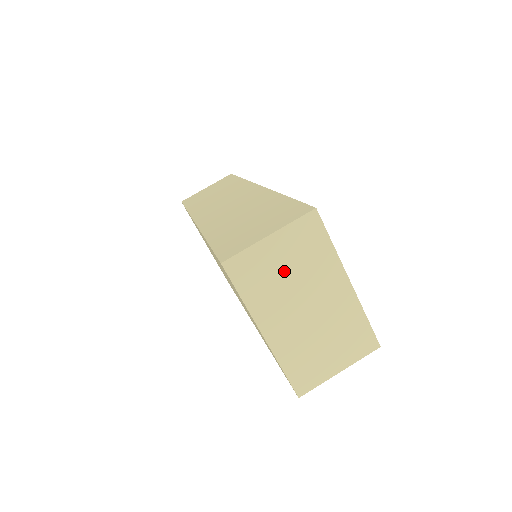
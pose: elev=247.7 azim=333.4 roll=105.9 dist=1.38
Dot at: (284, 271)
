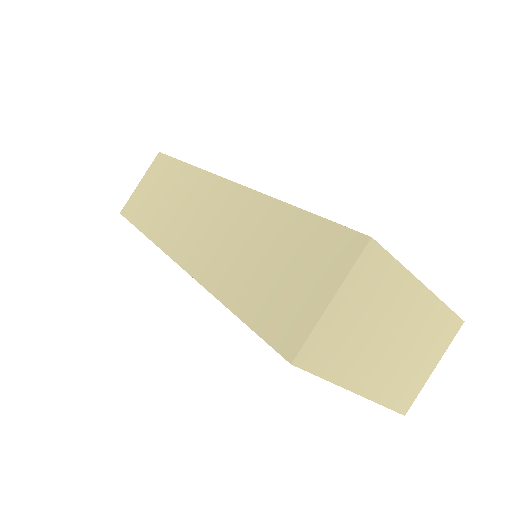
Dot at: (358, 323)
